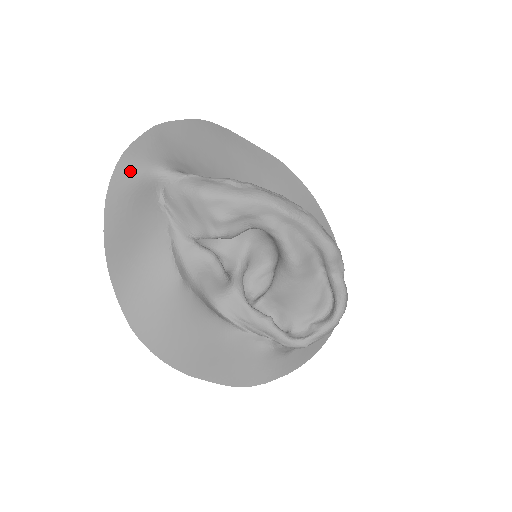
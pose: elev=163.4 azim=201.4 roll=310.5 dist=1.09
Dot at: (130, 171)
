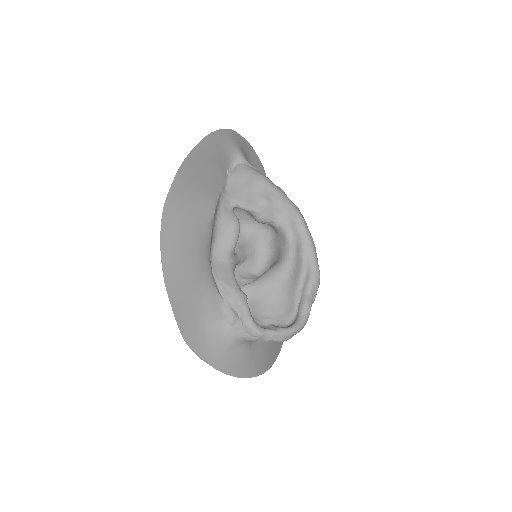
Dot at: (229, 139)
